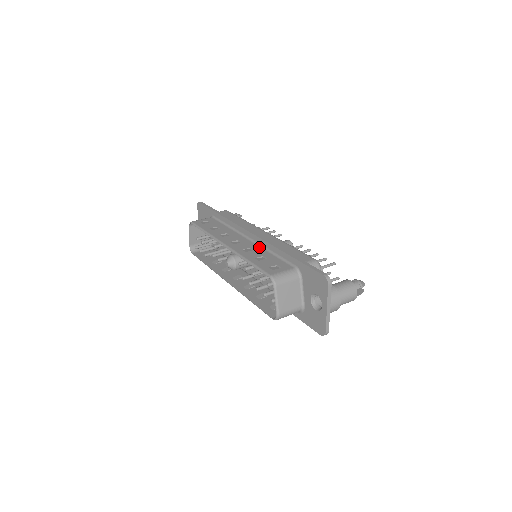
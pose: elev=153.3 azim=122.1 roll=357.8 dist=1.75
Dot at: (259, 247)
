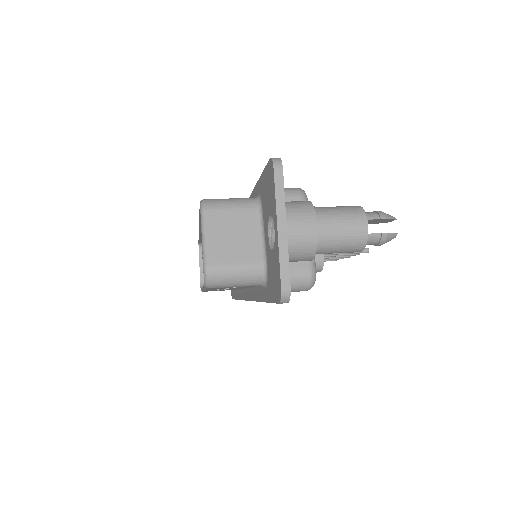
Dot at: occluded
